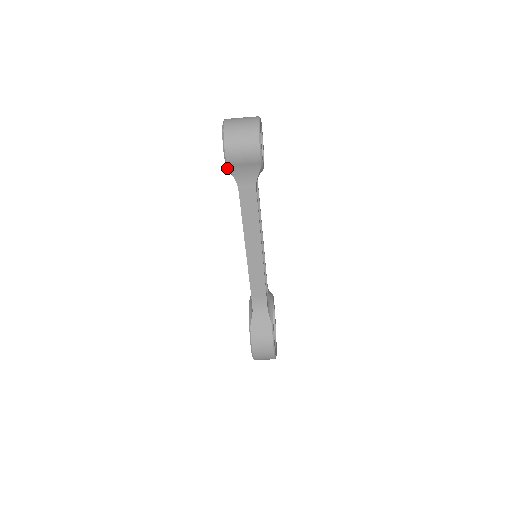
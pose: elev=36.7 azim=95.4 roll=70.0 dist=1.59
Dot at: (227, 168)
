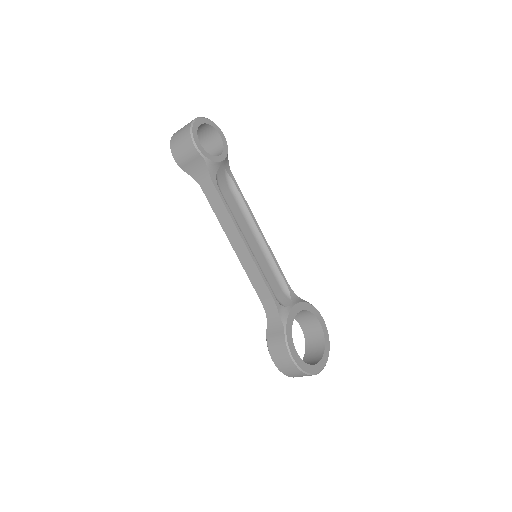
Dot at: (184, 171)
